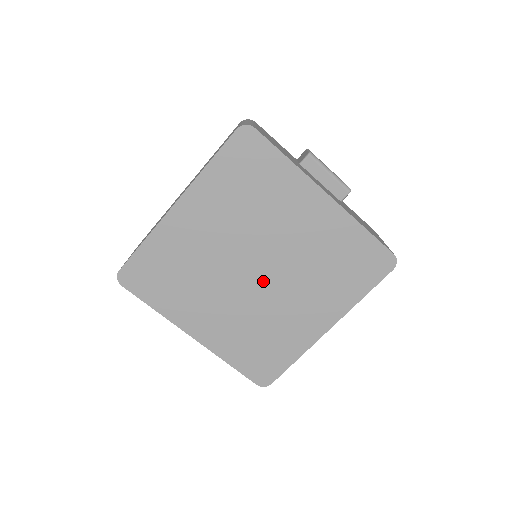
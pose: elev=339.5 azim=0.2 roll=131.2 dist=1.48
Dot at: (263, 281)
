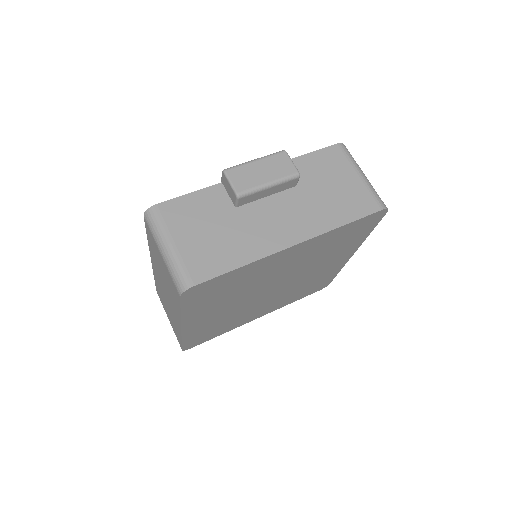
Dot at: (284, 285)
